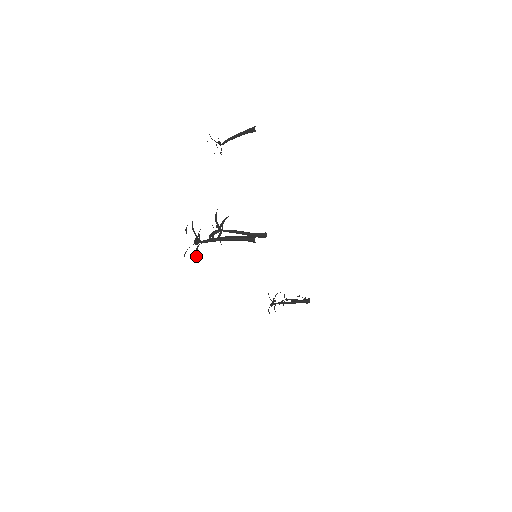
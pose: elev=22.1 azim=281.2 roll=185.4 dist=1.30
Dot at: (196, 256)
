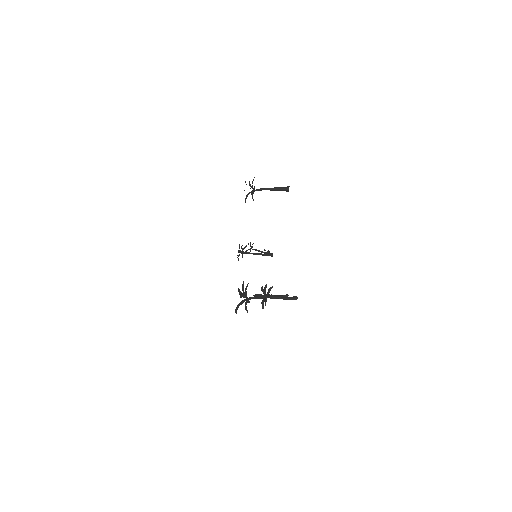
Dot at: occluded
